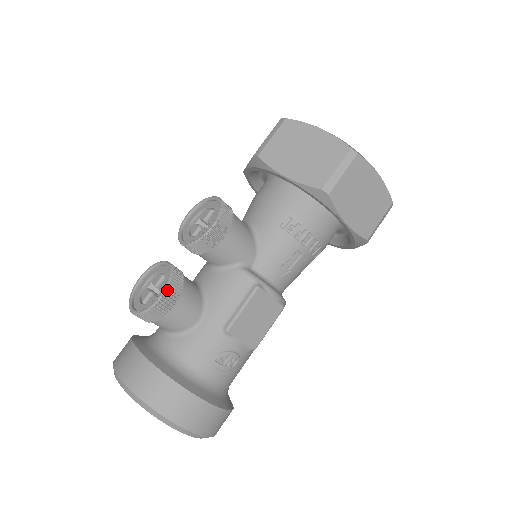
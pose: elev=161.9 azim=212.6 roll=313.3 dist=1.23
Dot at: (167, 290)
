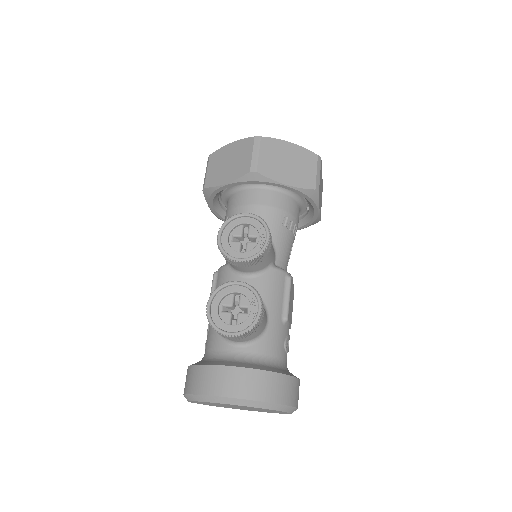
Dot at: (261, 302)
